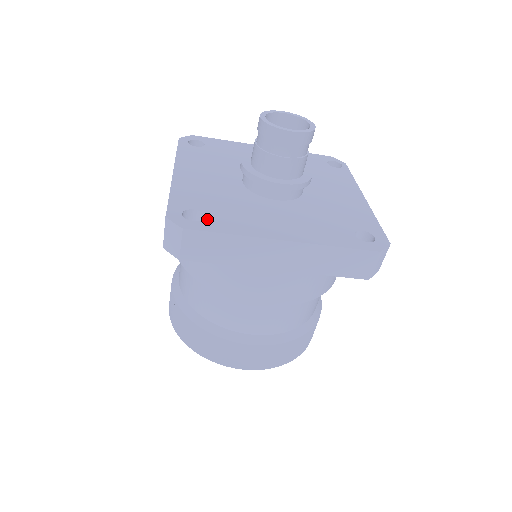
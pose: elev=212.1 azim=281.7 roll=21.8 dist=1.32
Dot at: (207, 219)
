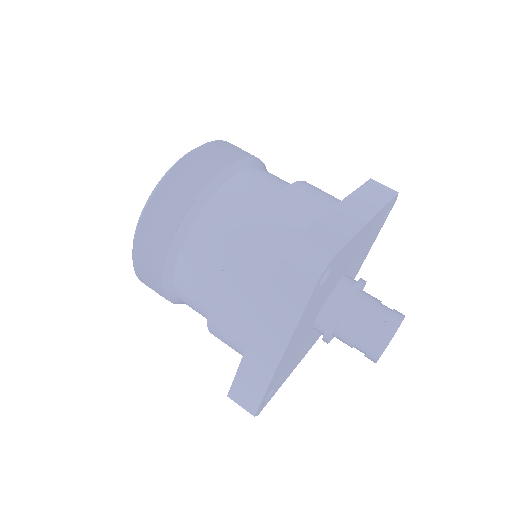
Dot at: (273, 392)
